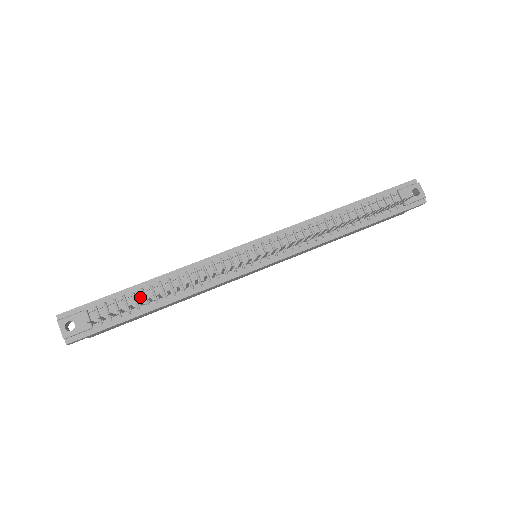
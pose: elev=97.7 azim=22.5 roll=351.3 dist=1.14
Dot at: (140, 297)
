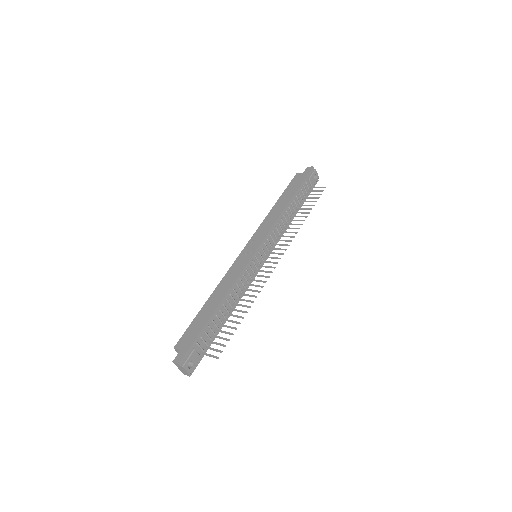
Dot at: (216, 321)
